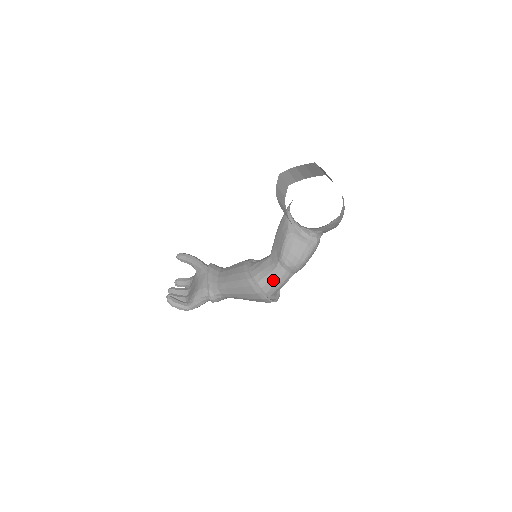
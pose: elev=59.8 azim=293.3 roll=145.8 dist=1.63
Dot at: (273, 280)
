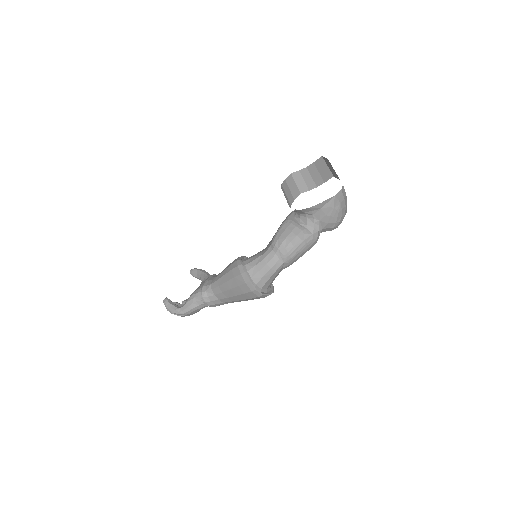
Dot at: (261, 263)
